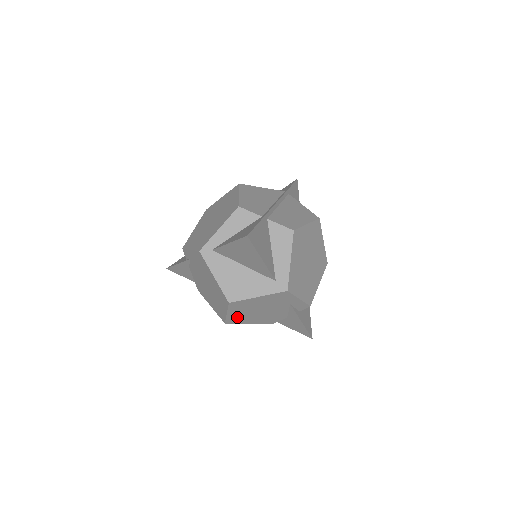
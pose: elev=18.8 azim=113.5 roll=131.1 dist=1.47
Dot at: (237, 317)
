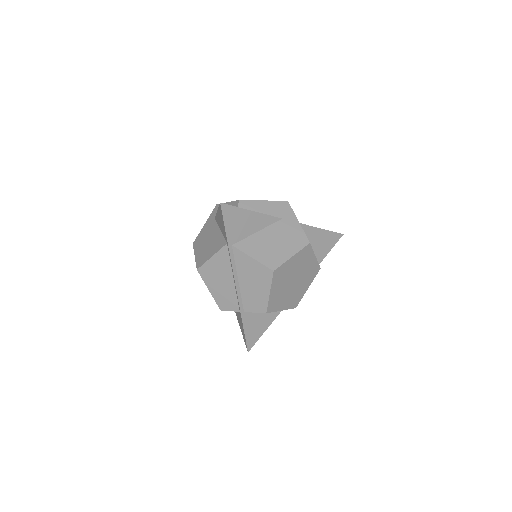
Dot at: occluded
